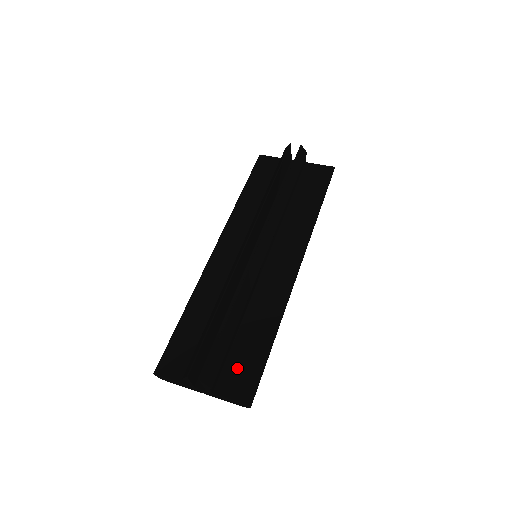
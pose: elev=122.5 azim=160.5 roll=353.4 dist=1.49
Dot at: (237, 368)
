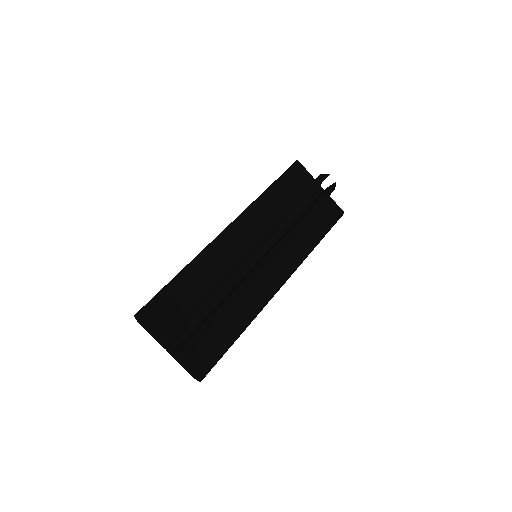
Dot at: (203, 345)
